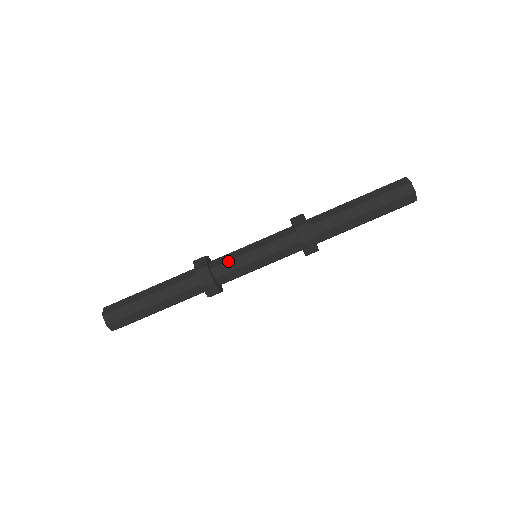
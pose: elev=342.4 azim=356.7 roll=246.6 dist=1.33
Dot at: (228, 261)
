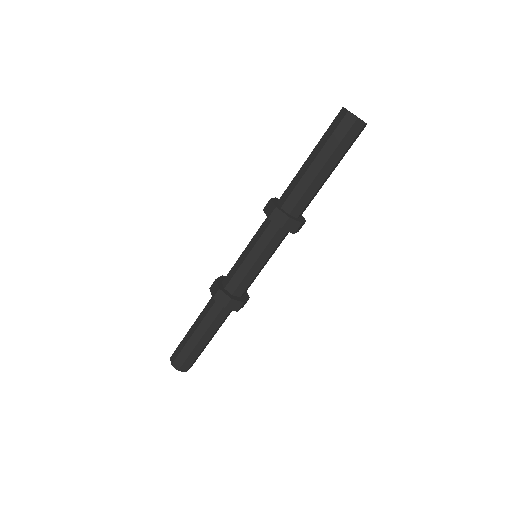
Dot at: (242, 281)
